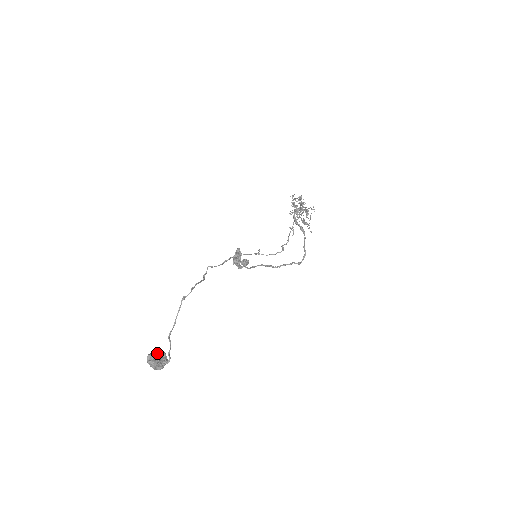
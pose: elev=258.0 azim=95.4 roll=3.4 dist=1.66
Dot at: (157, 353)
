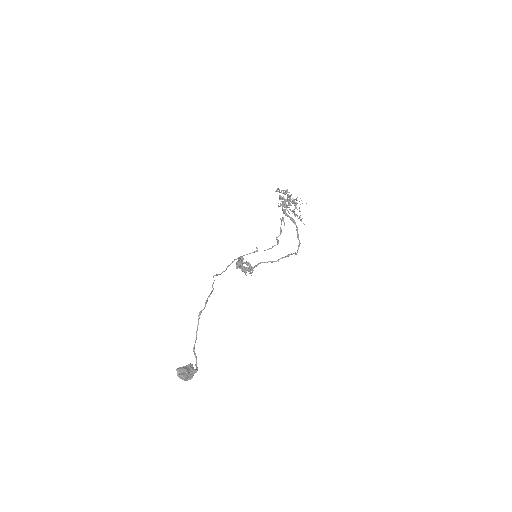
Dot at: (184, 366)
